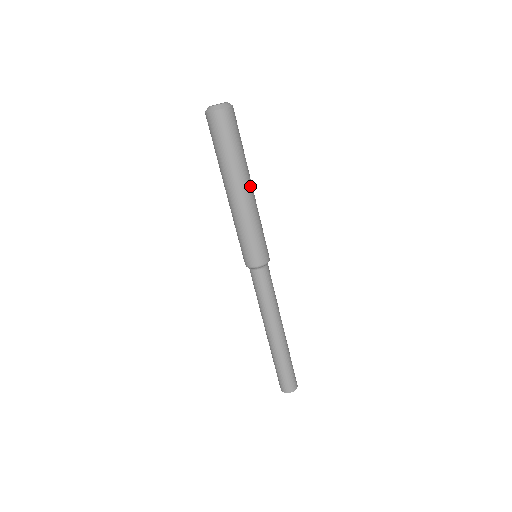
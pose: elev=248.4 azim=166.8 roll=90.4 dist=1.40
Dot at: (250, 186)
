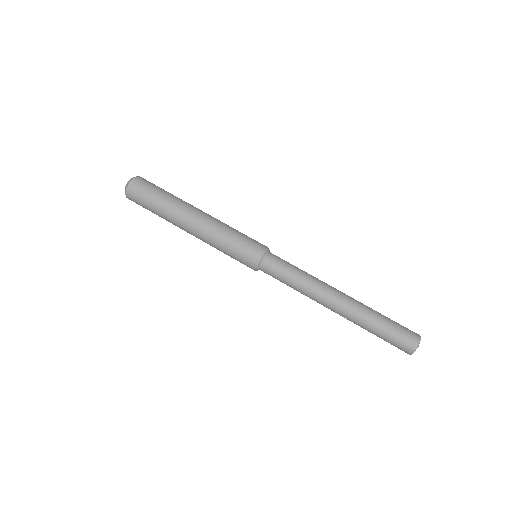
Dot at: (195, 212)
